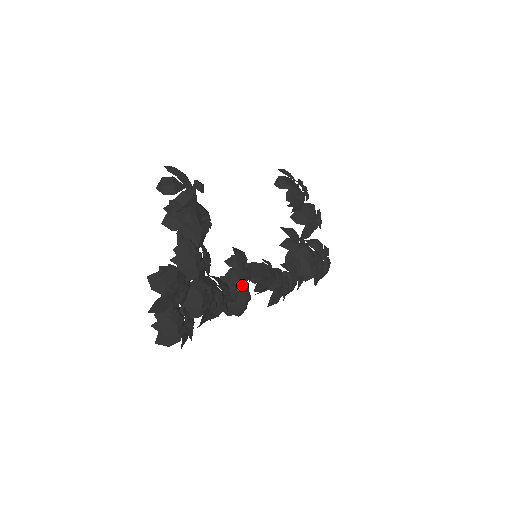
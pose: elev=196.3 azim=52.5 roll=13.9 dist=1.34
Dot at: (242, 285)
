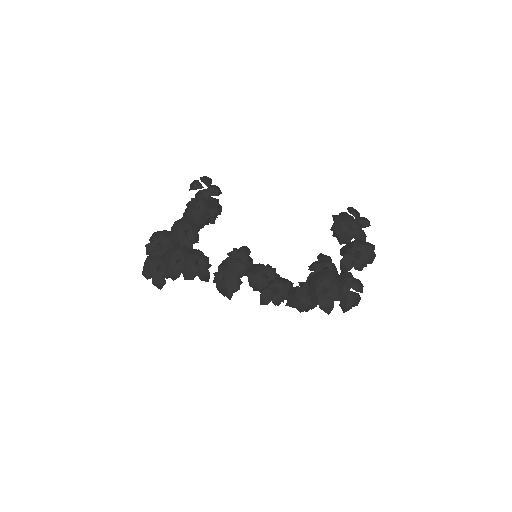
Dot at: (232, 272)
